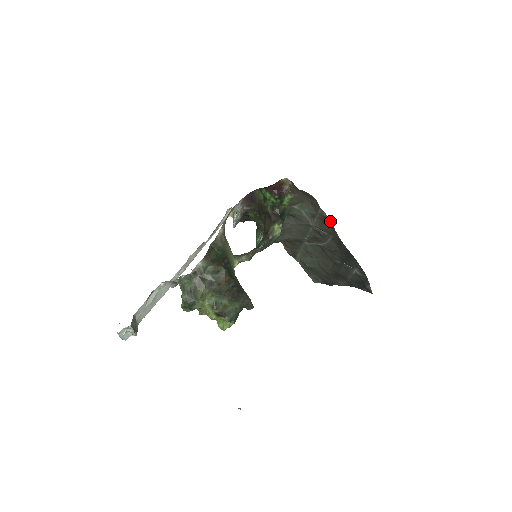
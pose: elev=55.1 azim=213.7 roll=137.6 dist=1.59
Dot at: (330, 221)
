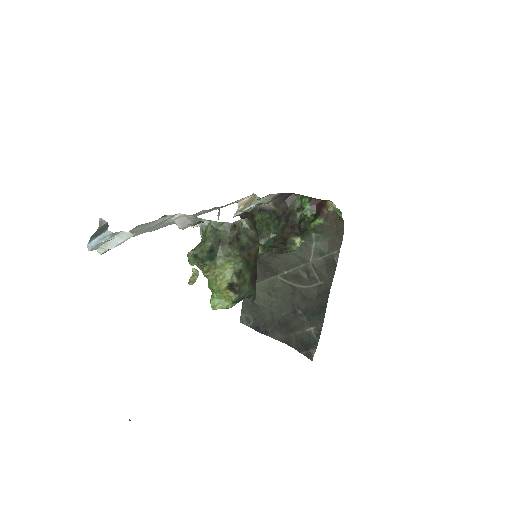
Dot at: occluded
